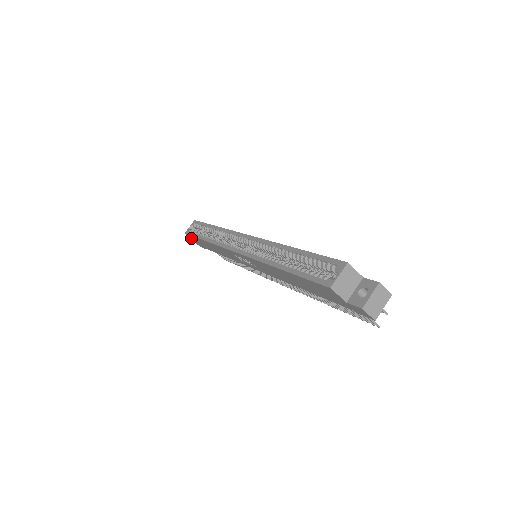
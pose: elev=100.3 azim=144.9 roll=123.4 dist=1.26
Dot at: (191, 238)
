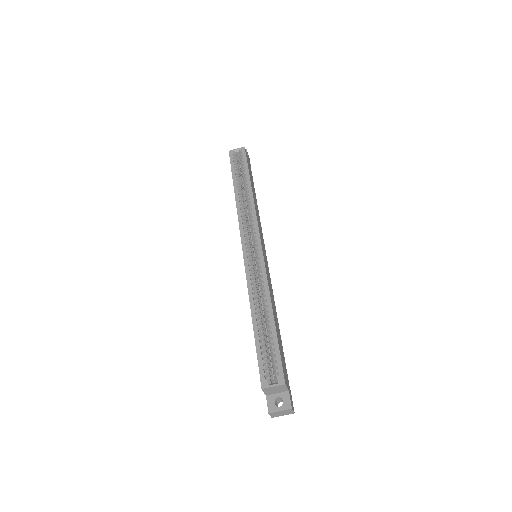
Dot at: occluded
